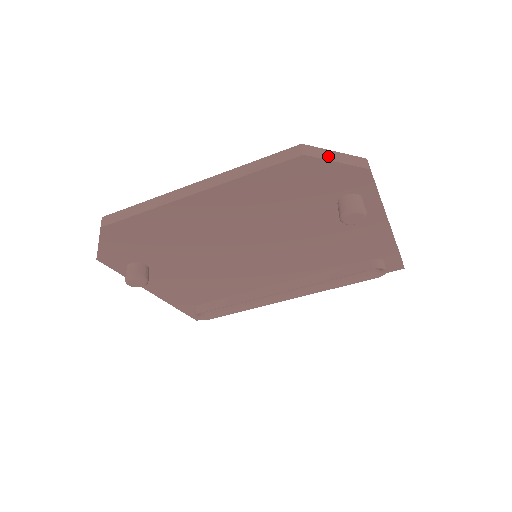
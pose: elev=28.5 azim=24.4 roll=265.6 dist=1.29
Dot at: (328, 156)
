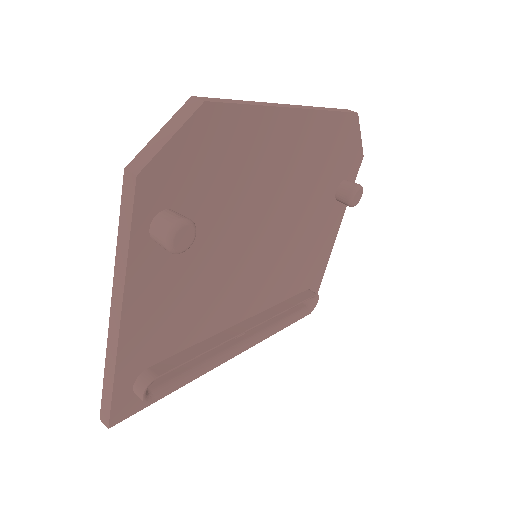
Dot at: occluded
